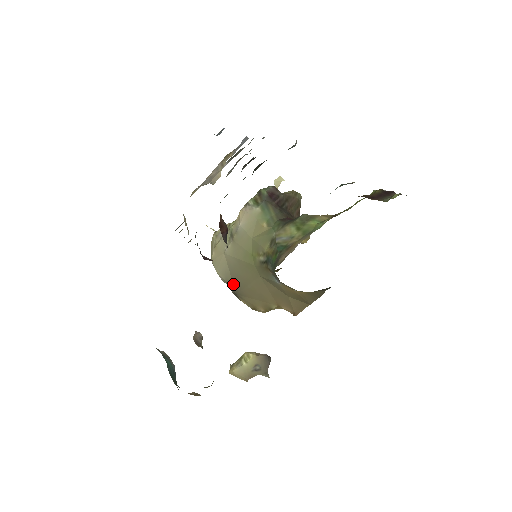
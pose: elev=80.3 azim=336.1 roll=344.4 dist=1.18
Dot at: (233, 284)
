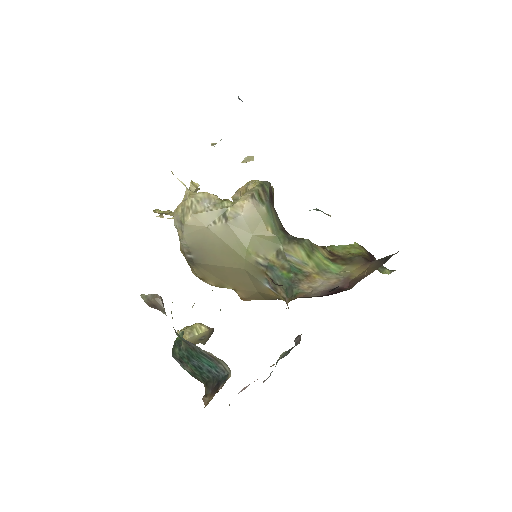
Dot at: (197, 254)
